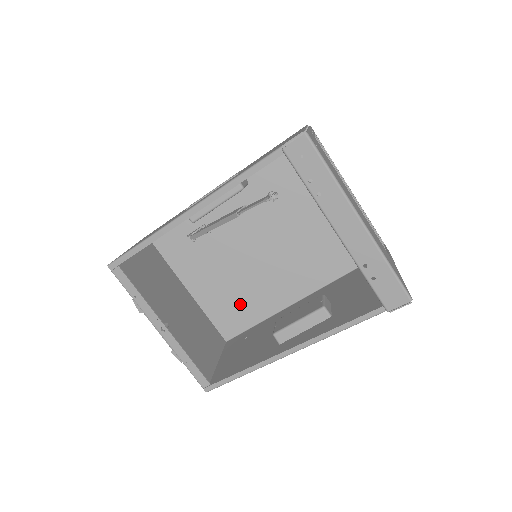
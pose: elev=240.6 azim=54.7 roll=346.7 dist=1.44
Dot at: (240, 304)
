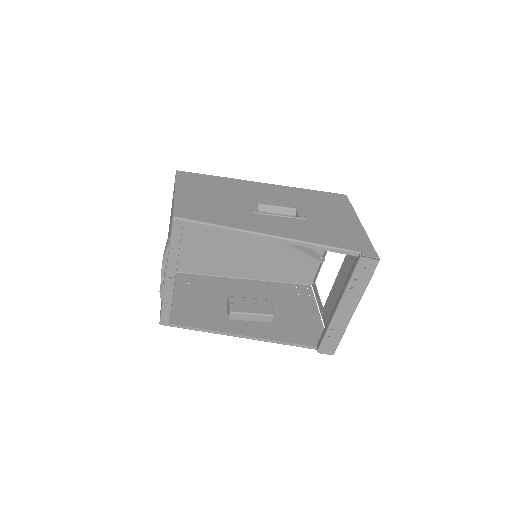
Dot at: (199, 256)
